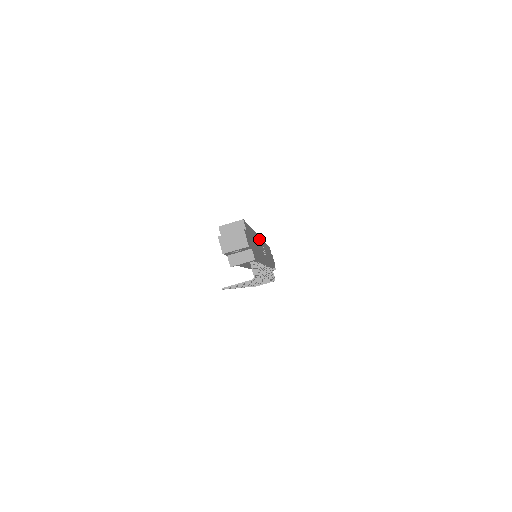
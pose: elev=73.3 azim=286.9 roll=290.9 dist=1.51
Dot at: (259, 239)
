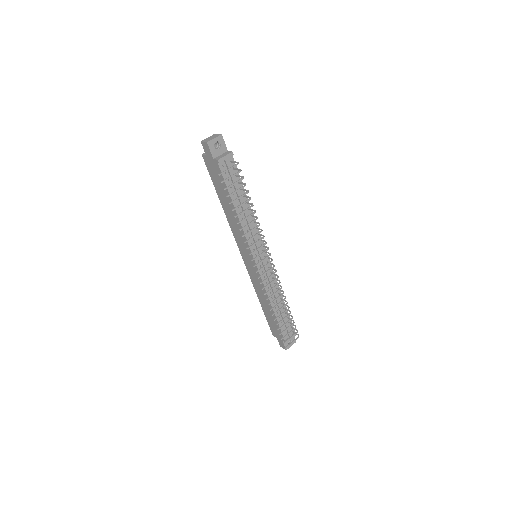
Dot at: occluded
